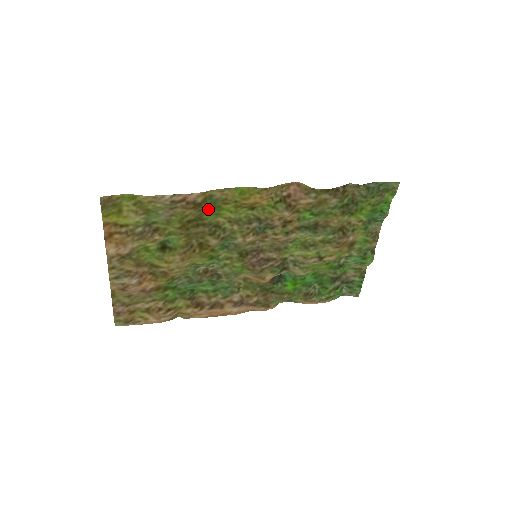
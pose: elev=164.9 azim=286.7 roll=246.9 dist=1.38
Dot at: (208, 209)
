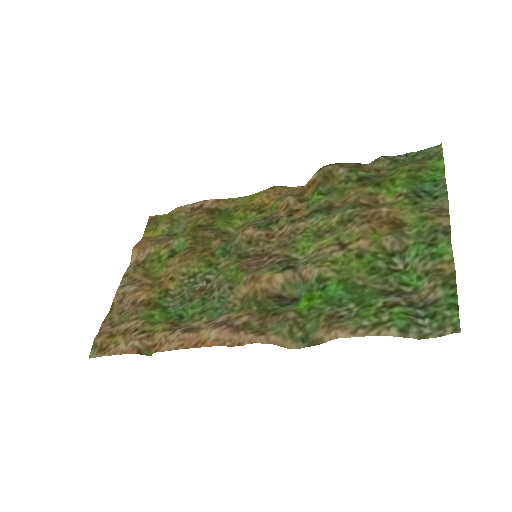
Dot at: (221, 218)
